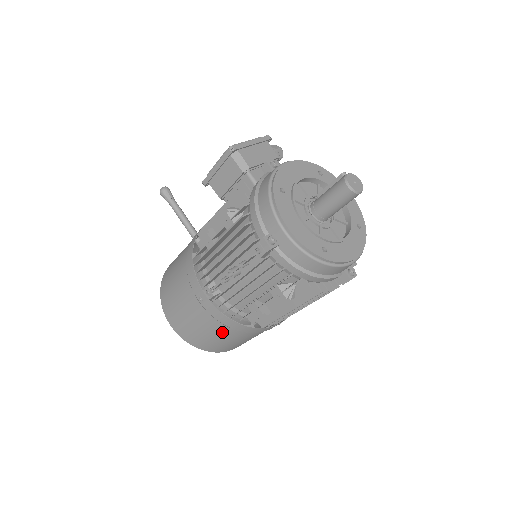
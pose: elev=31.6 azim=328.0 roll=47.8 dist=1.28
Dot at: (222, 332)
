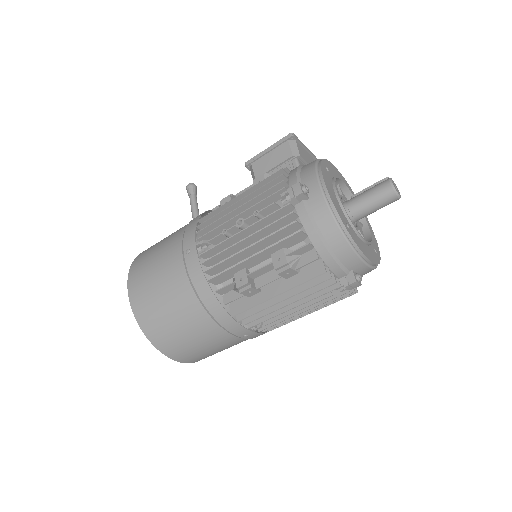
Dot at: (185, 305)
